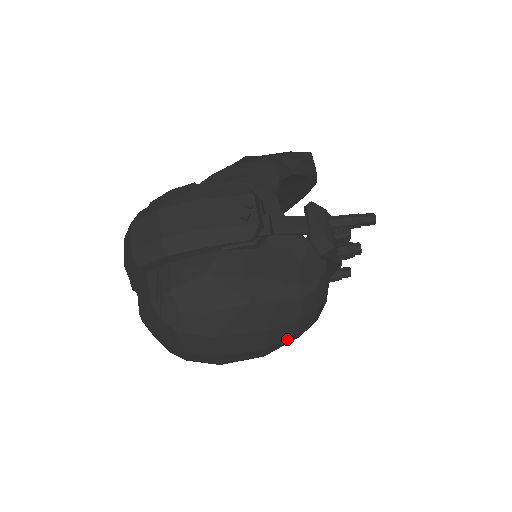
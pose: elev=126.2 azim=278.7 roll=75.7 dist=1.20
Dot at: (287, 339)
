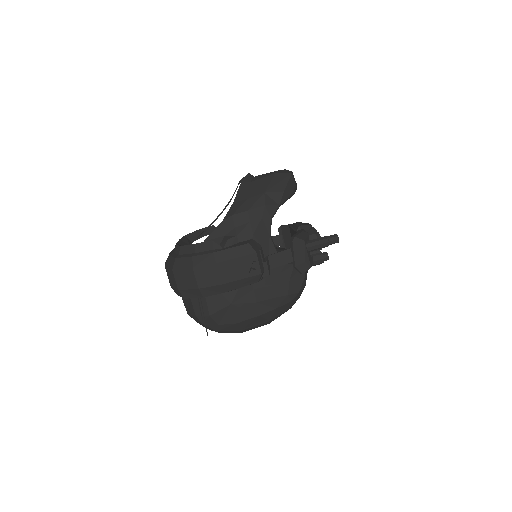
Dot at: occluded
